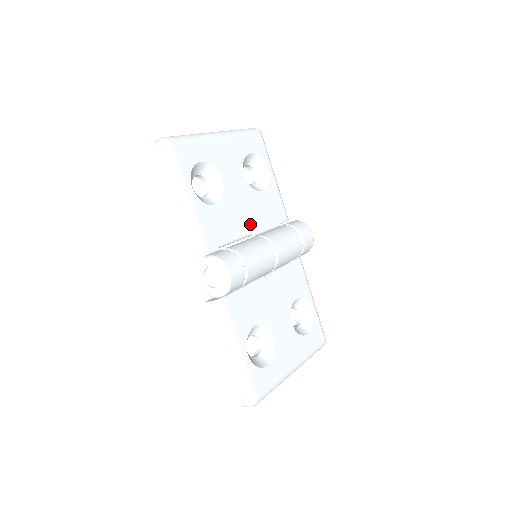
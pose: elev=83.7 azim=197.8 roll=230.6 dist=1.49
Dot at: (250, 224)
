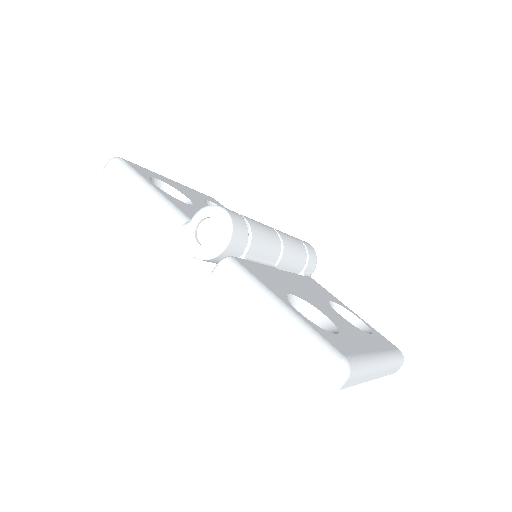
Dot at: occluded
